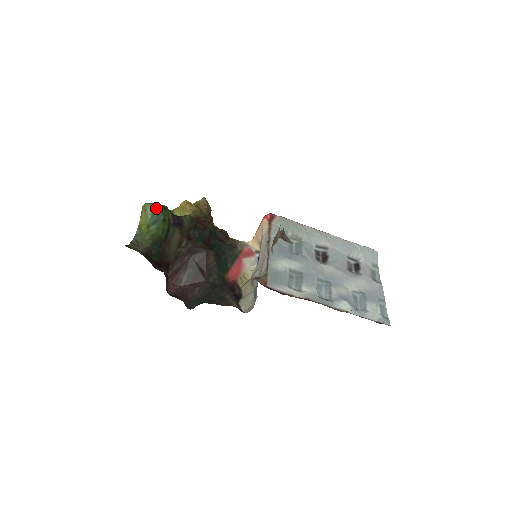
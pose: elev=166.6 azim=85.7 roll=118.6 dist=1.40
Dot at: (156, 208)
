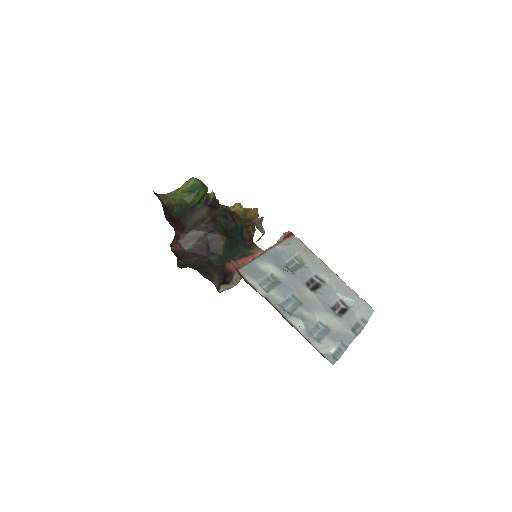
Dot at: (197, 182)
